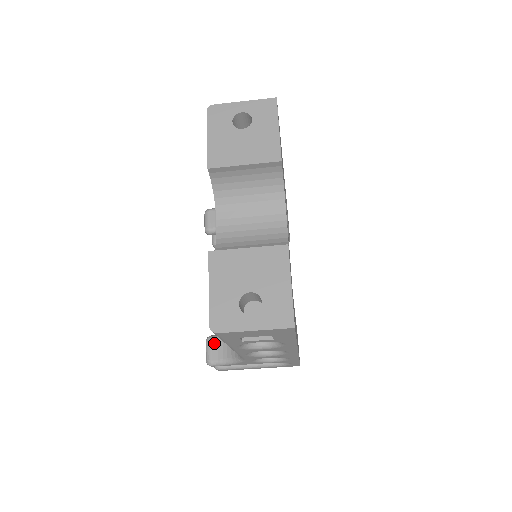
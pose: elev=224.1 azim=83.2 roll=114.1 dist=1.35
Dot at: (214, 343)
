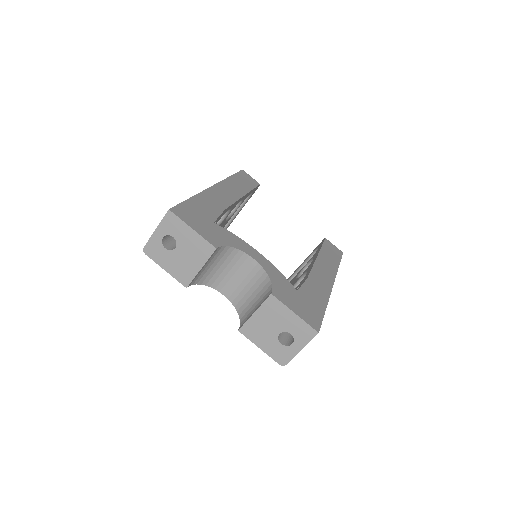
Dot at: occluded
